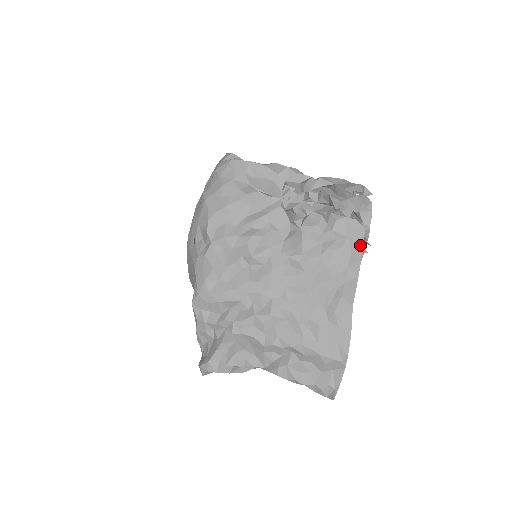
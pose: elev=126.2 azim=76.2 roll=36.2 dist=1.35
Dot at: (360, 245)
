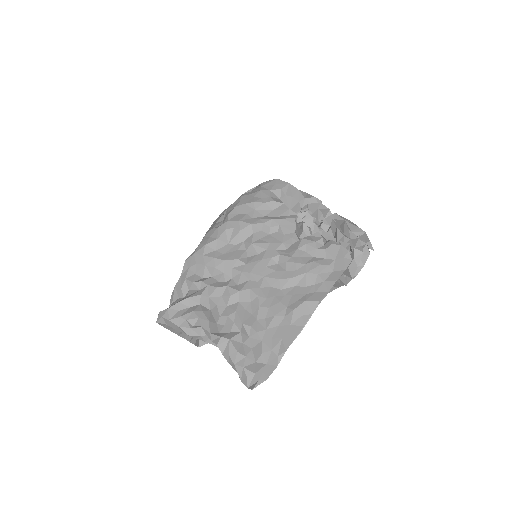
Dot at: (342, 269)
